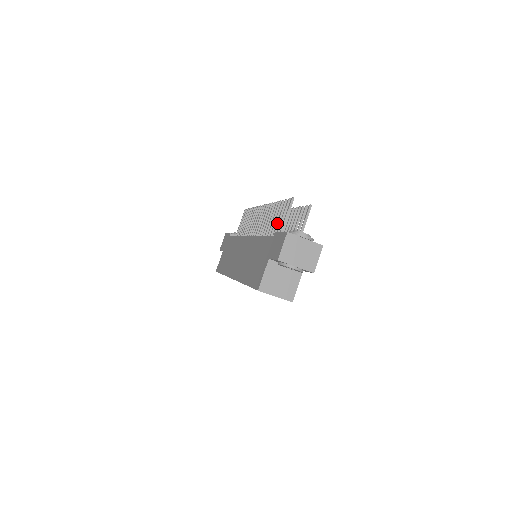
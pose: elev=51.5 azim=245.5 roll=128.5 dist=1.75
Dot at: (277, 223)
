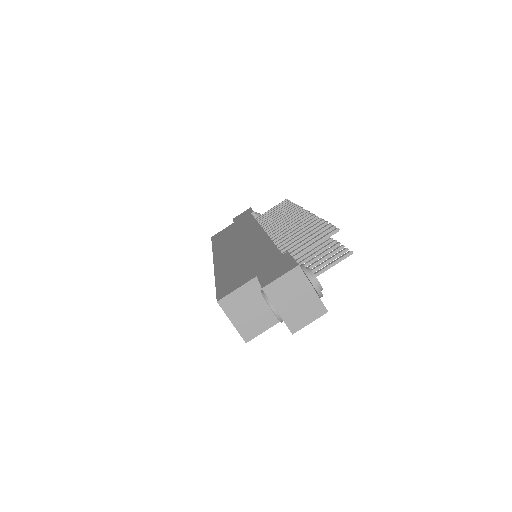
Dot at: (300, 242)
